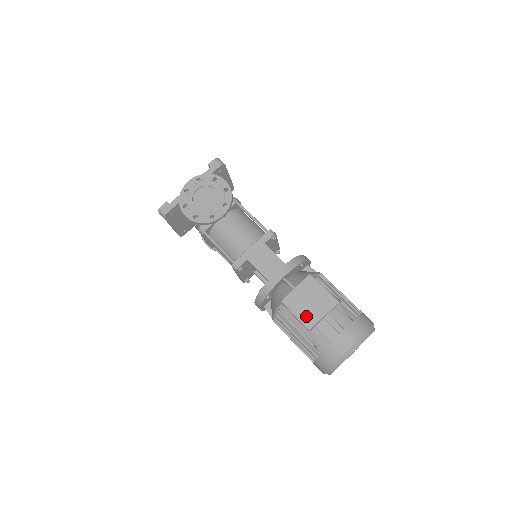
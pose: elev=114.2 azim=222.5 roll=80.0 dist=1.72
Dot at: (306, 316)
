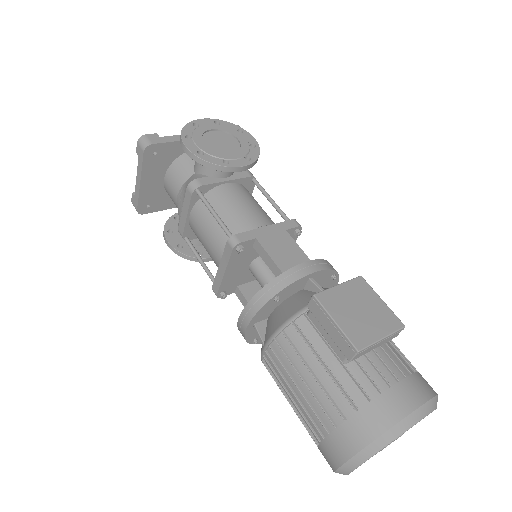
Dot at: (353, 329)
